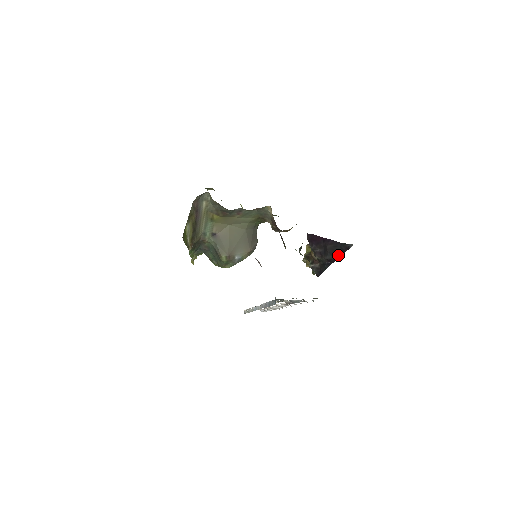
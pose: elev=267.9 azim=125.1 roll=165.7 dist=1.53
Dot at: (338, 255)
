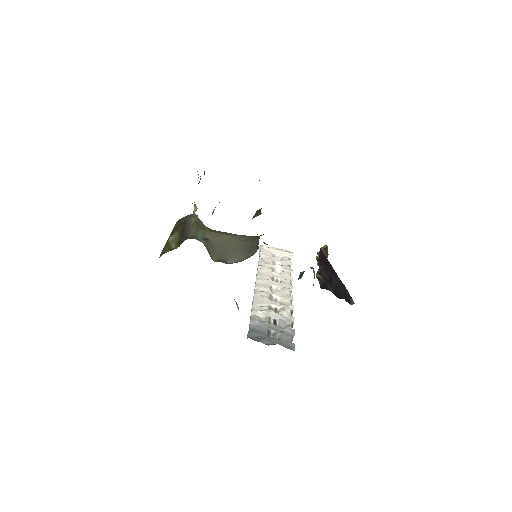
Dot at: (340, 296)
